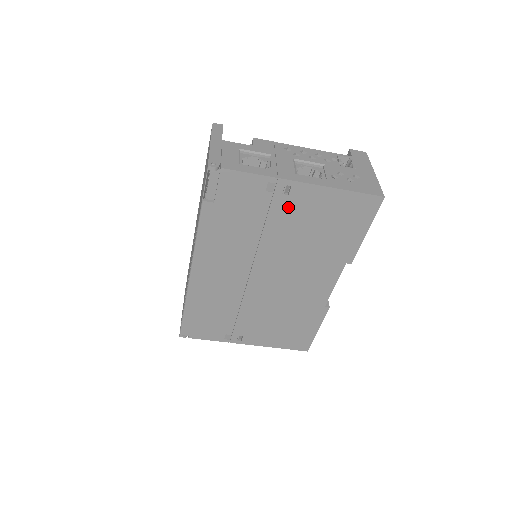
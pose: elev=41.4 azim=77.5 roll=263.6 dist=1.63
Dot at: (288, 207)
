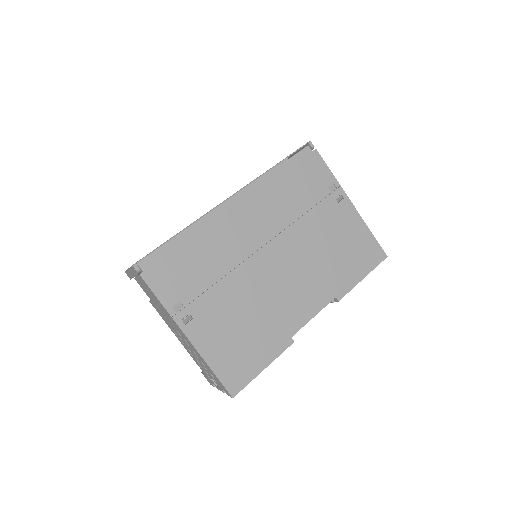
Dot at: (332, 211)
